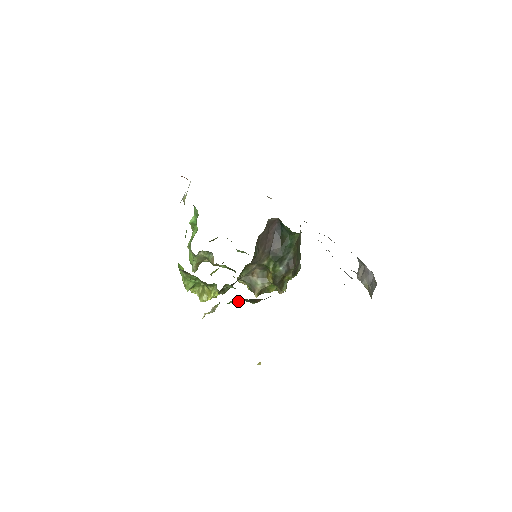
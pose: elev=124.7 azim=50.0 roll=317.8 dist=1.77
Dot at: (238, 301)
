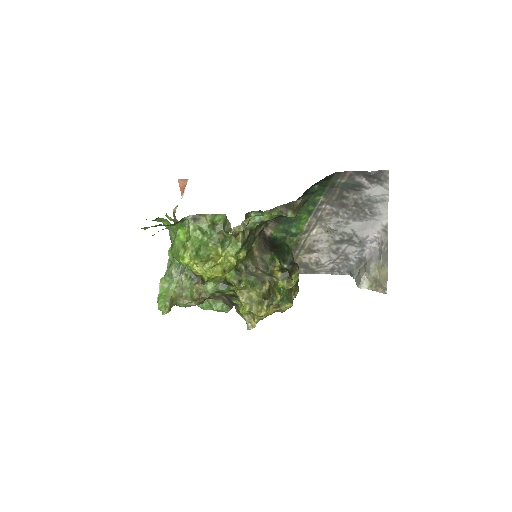
Dot at: (273, 212)
